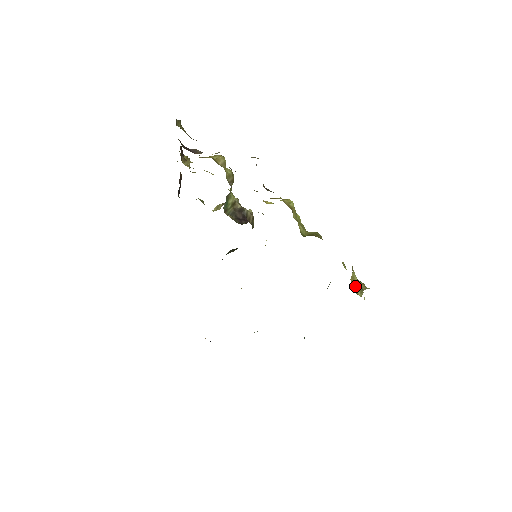
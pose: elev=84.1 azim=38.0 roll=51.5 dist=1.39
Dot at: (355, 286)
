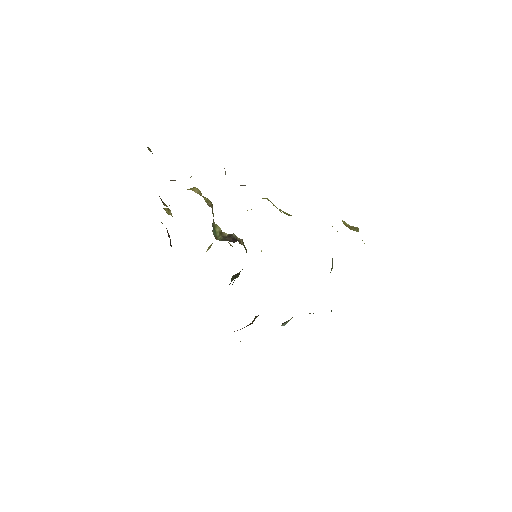
Dot at: (349, 227)
